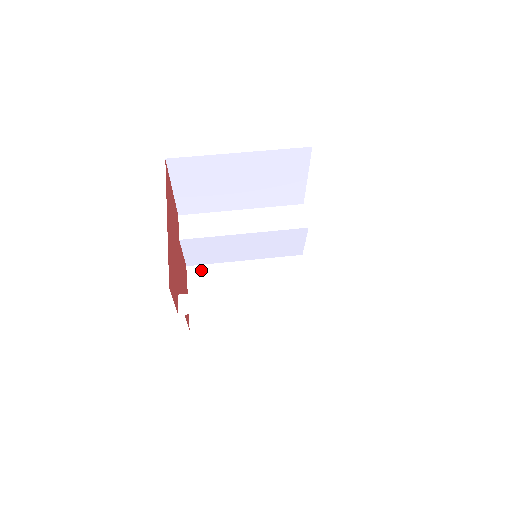
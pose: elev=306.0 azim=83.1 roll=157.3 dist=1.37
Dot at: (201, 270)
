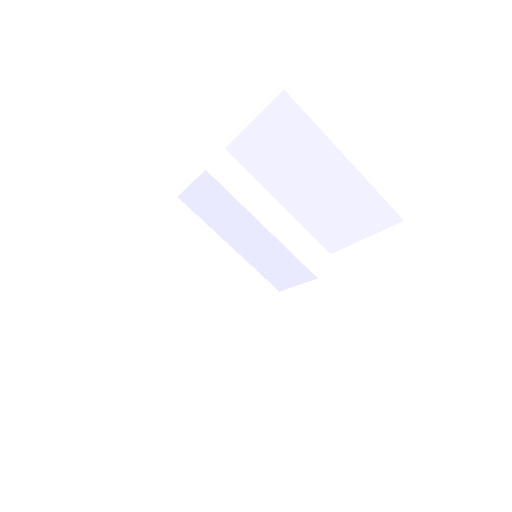
Dot at: (187, 214)
